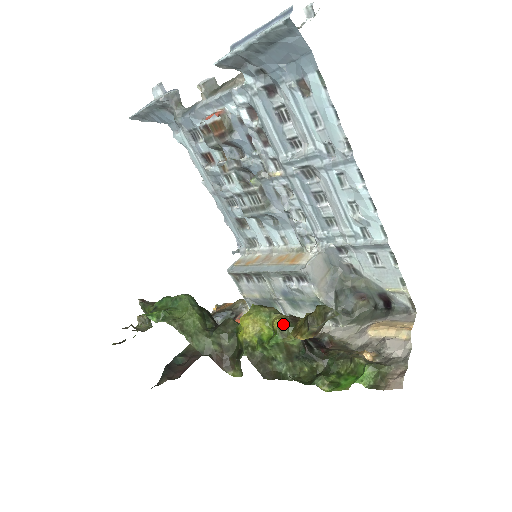
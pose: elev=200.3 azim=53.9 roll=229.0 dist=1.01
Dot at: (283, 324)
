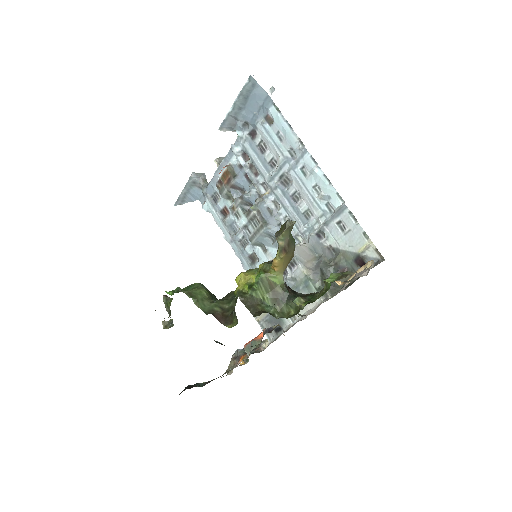
Dot at: (265, 263)
